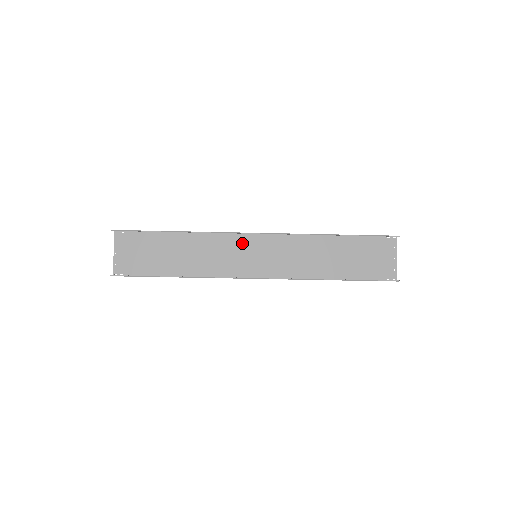
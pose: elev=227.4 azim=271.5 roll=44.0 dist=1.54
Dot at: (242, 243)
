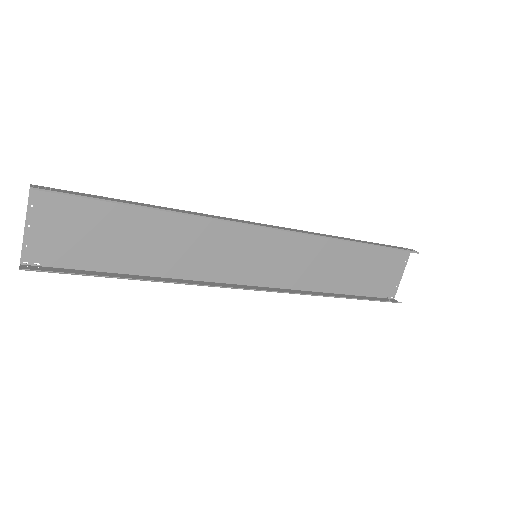
Dot at: (241, 235)
